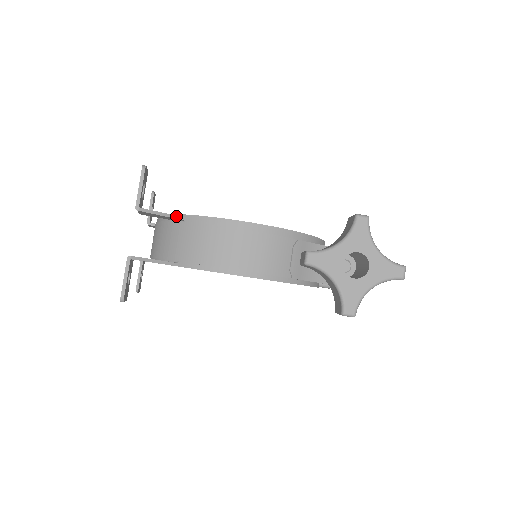
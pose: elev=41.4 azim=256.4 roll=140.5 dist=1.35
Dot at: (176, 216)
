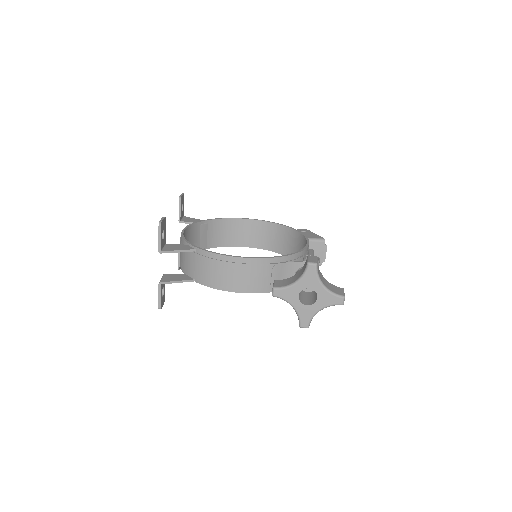
Dot at: (188, 250)
